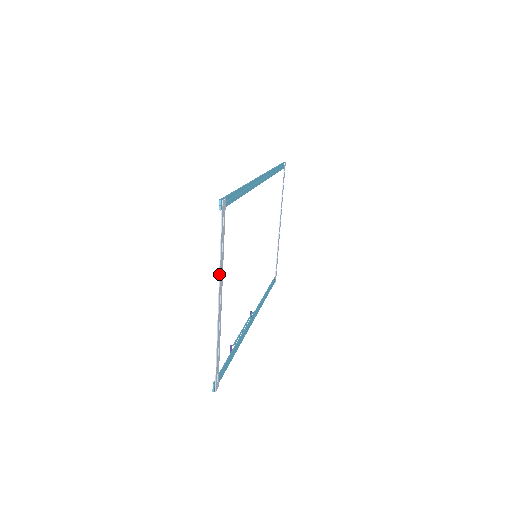
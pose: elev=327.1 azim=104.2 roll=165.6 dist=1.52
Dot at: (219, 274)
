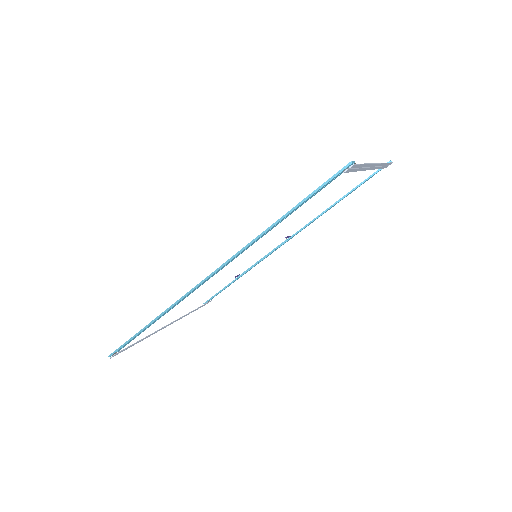
Dot at: occluded
